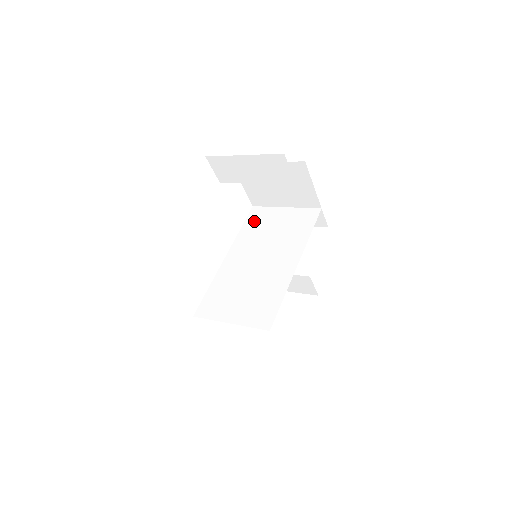
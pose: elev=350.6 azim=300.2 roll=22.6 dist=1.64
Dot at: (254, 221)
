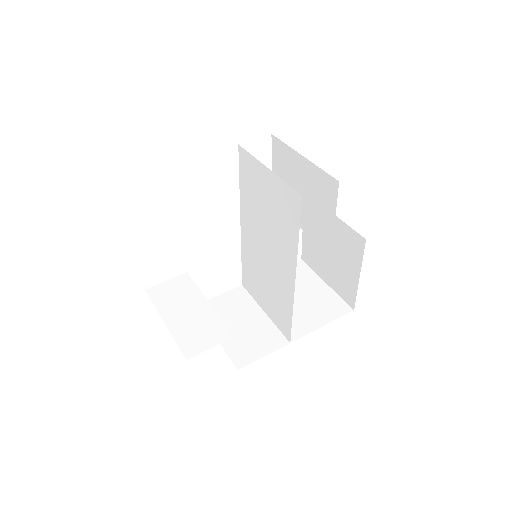
Dot at: (246, 178)
